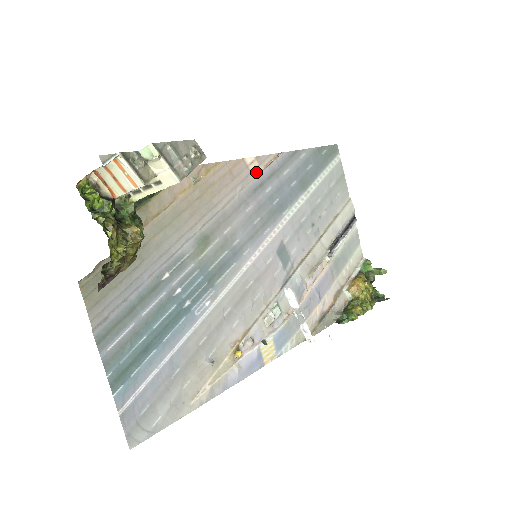
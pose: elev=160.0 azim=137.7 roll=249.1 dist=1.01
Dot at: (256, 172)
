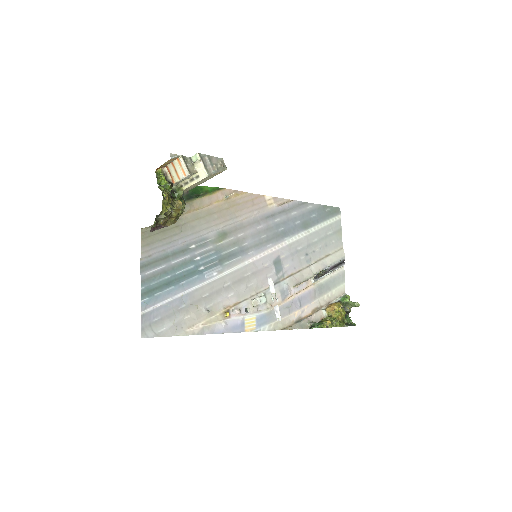
Dot at: (271, 206)
